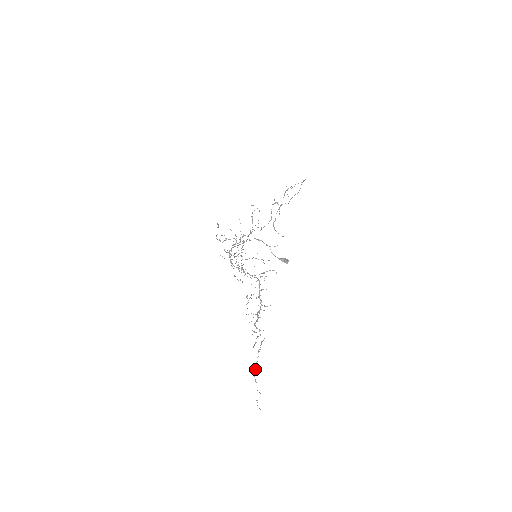
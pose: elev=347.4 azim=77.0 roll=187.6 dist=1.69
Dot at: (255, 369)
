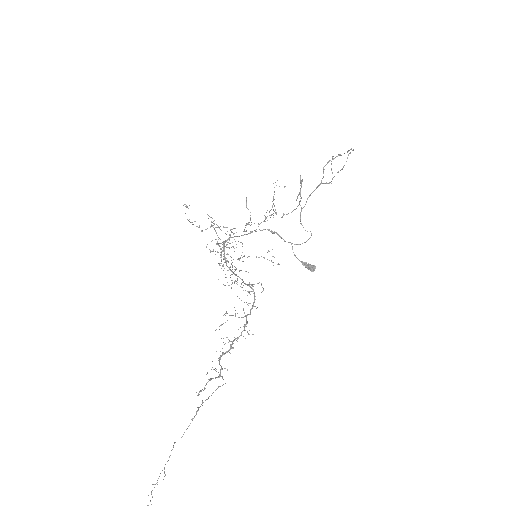
Dot at: occluded
